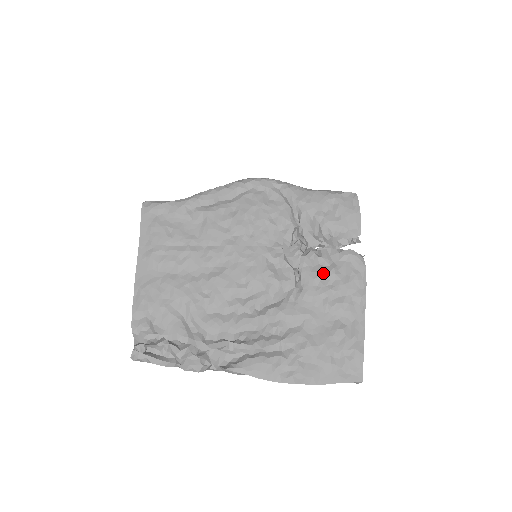
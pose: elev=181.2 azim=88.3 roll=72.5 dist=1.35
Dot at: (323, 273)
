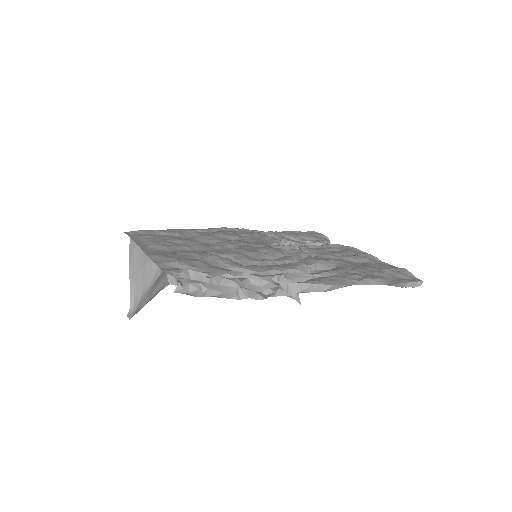
Dot at: (324, 248)
